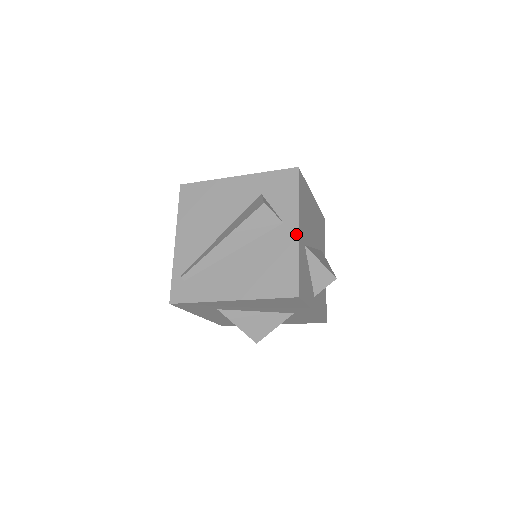
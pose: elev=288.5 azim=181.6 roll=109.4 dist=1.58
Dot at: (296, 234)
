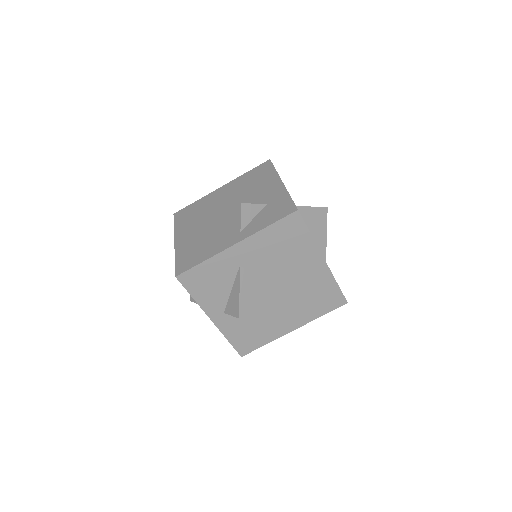
Dot at: (230, 245)
